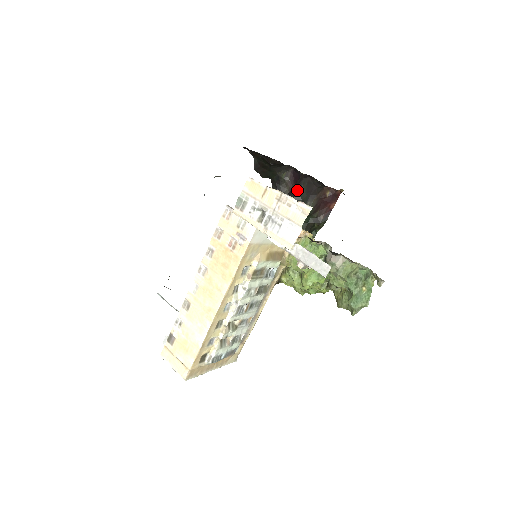
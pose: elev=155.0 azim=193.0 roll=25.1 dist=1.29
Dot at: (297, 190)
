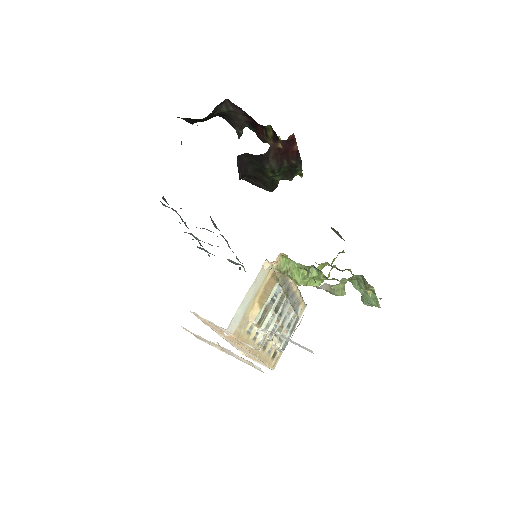
Dot at: (245, 164)
